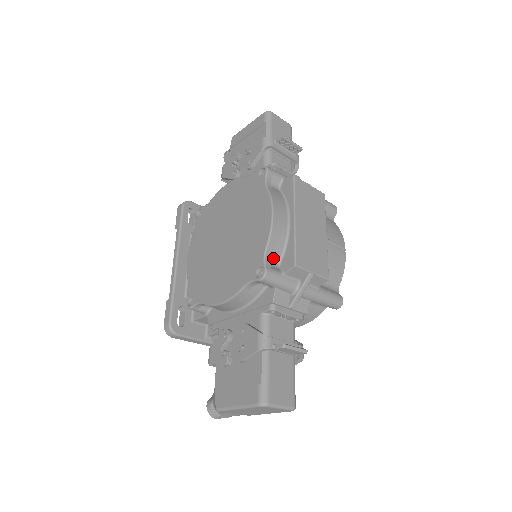
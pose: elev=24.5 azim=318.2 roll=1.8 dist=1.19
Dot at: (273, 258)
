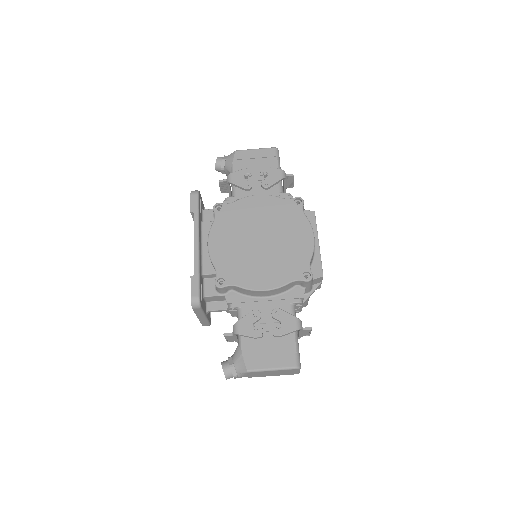
Dot at: occluded
